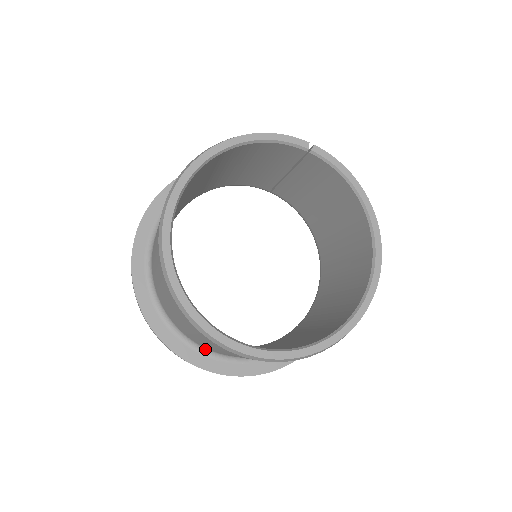
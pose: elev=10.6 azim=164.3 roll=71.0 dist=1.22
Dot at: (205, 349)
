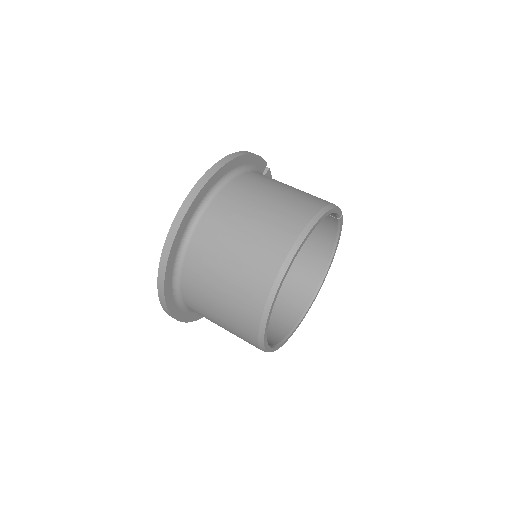
Dot at: (186, 308)
